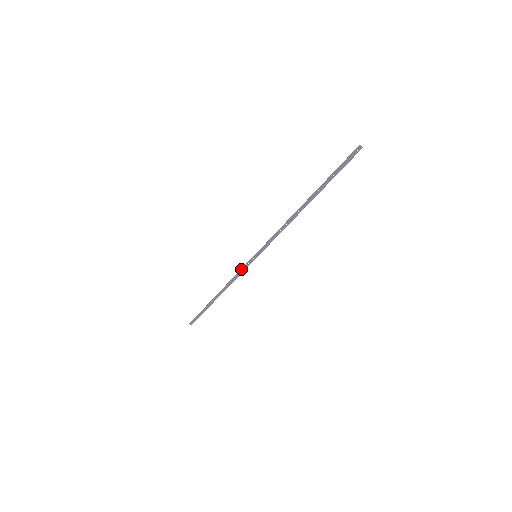
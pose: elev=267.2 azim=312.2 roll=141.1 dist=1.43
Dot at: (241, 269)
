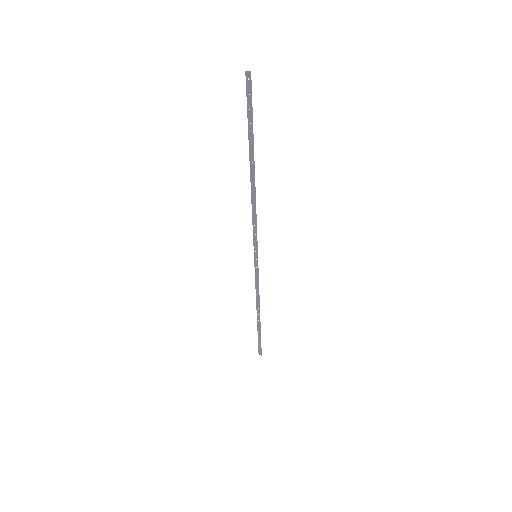
Dot at: (255, 278)
